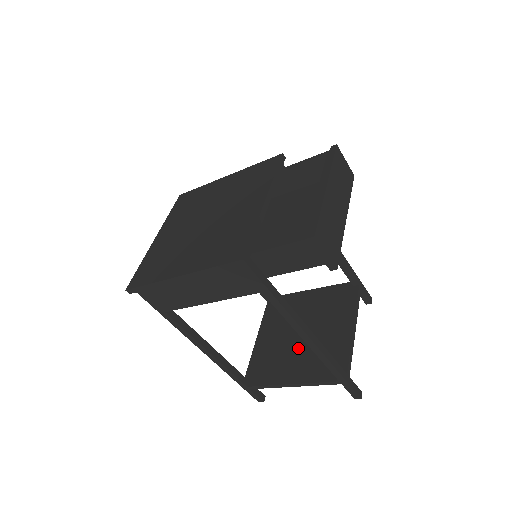
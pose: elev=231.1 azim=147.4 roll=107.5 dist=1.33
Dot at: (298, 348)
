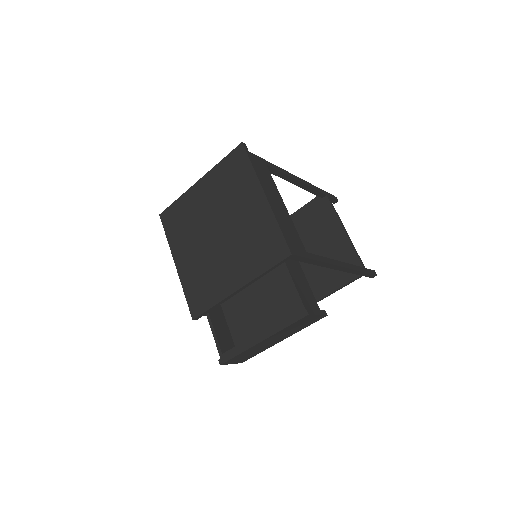
Dot at: occluded
